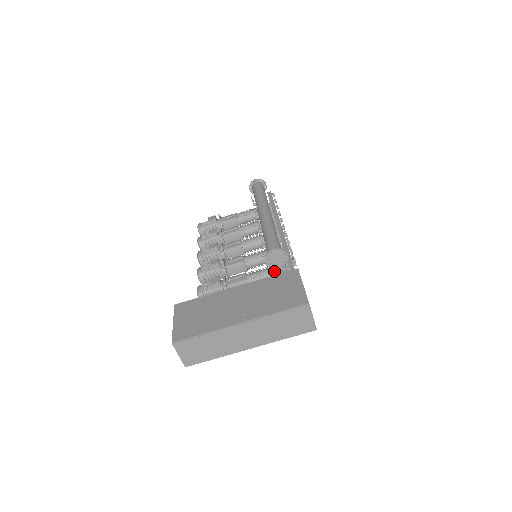
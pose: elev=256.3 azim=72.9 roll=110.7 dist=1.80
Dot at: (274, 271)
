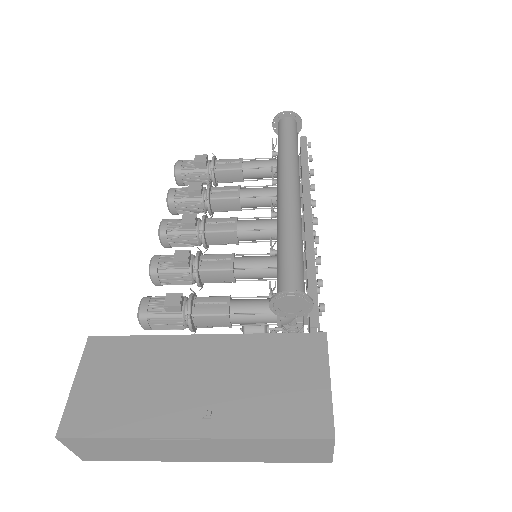
Dot at: occluded
